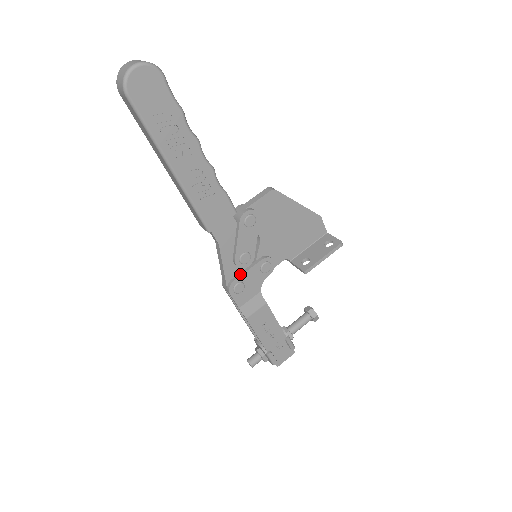
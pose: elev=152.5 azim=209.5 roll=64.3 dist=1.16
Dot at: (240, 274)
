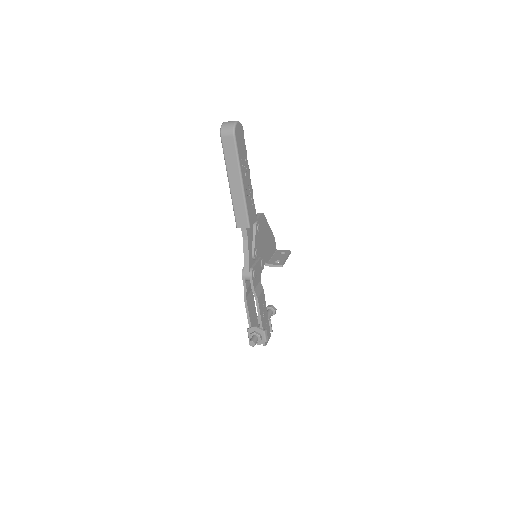
Dot at: (254, 264)
